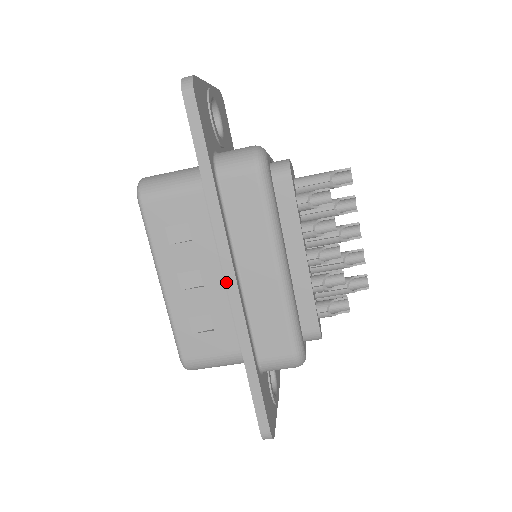
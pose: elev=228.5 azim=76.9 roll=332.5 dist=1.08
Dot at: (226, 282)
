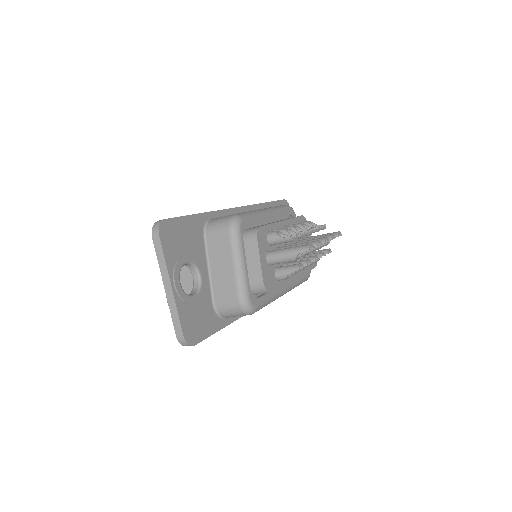
Dot at: occluded
